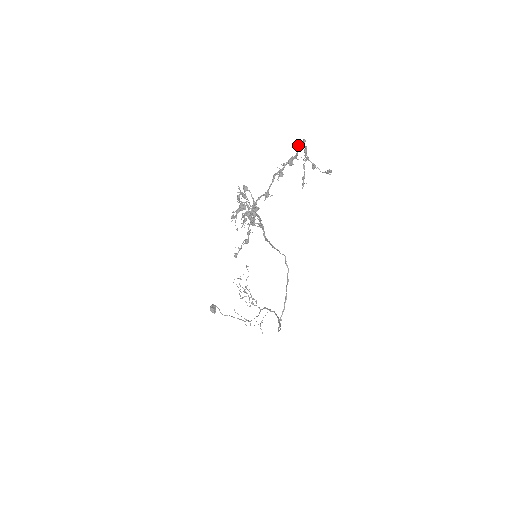
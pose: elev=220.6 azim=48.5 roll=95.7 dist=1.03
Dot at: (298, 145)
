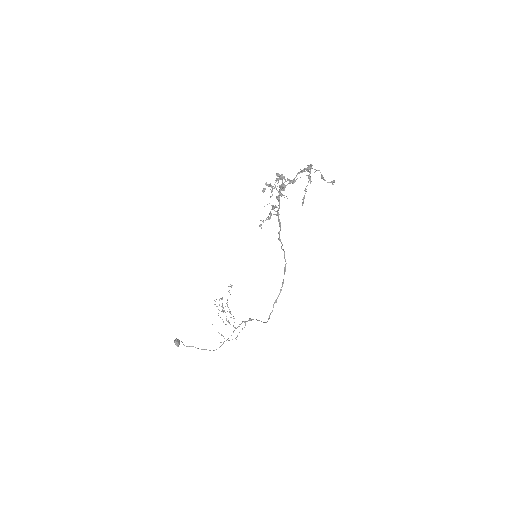
Dot at: (307, 169)
